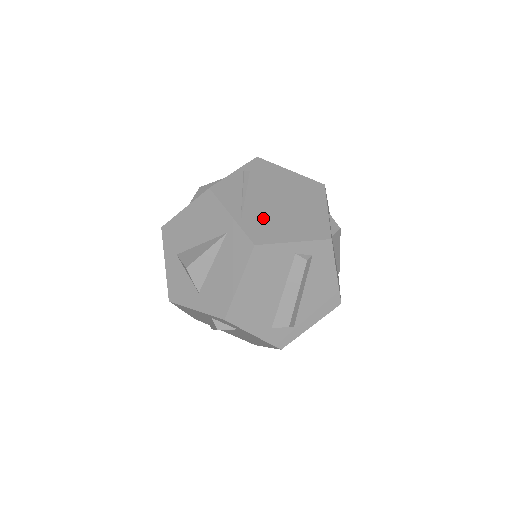
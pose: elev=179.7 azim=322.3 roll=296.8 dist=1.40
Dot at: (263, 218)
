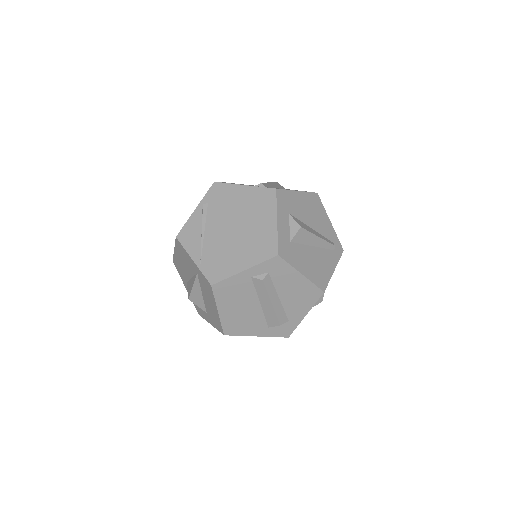
Dot at: (218, 253)
